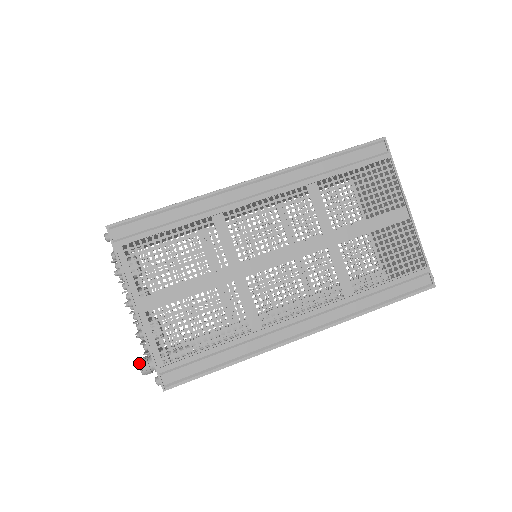
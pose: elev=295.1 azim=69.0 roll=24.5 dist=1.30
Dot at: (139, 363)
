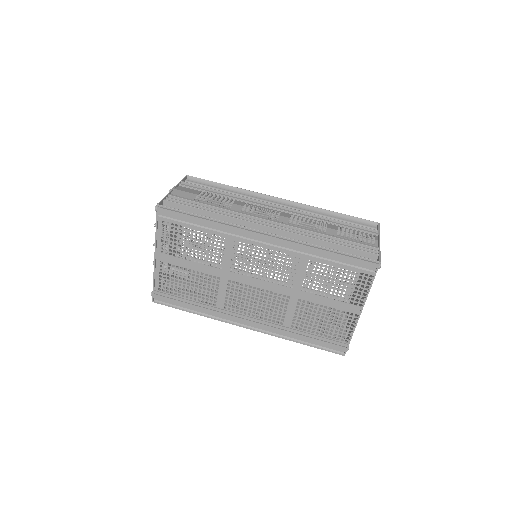
Dot at: occluded
